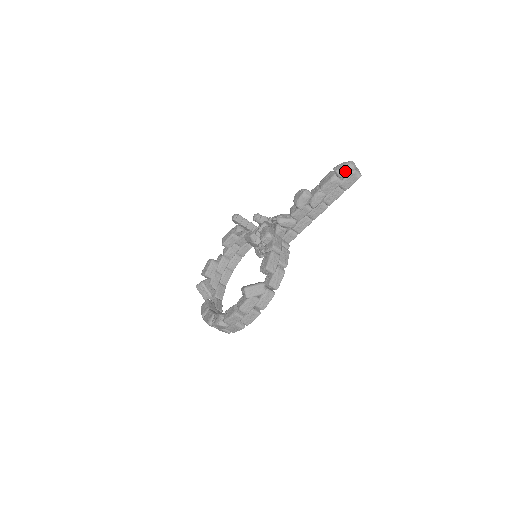
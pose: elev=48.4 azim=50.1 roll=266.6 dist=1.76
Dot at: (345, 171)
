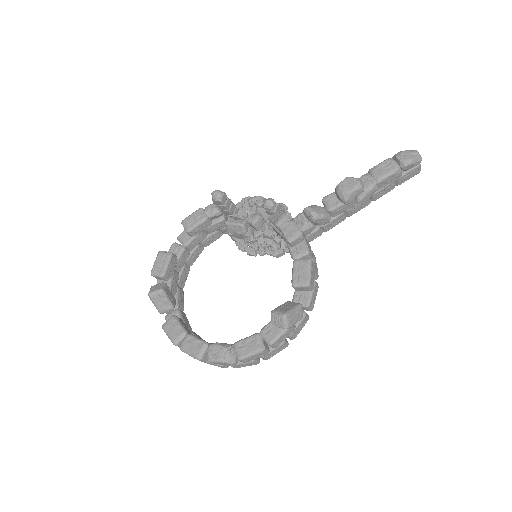
Dot at: (413, 163)
